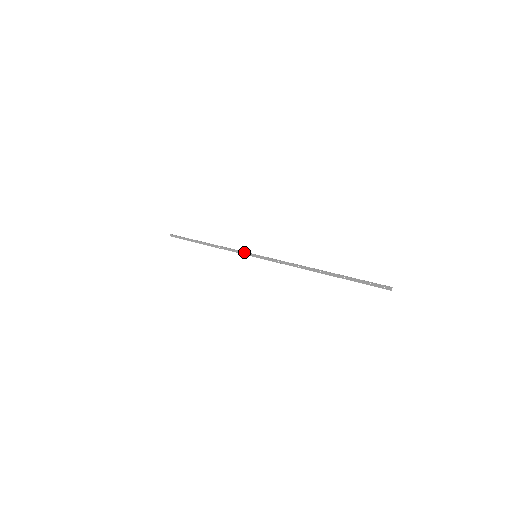
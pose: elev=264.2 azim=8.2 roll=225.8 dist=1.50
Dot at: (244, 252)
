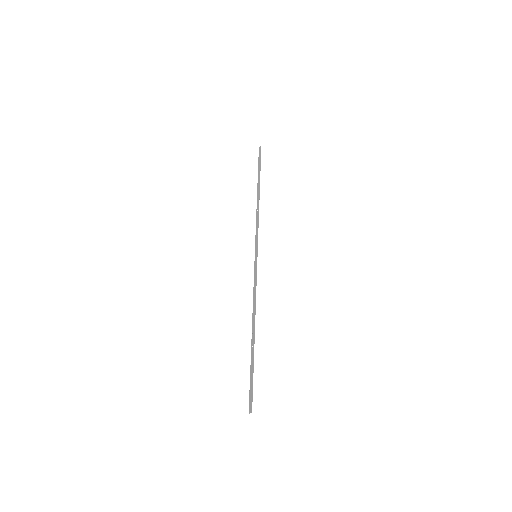
Dot at: (257, 241)
